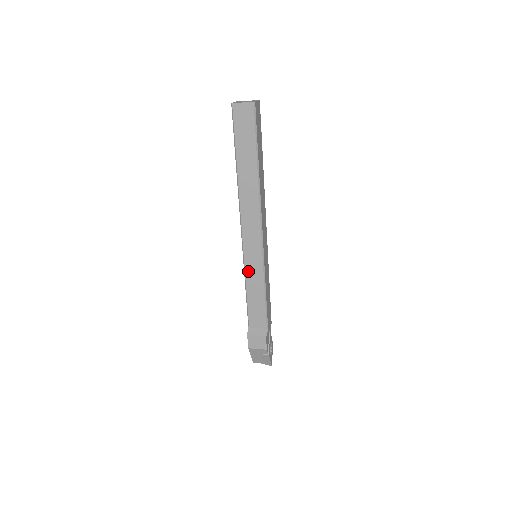
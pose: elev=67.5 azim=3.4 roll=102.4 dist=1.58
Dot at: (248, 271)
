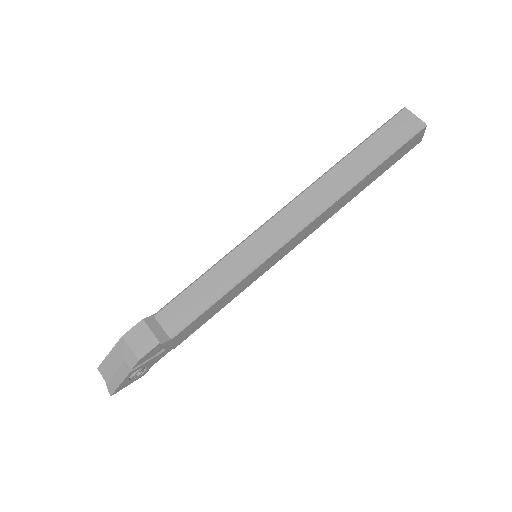
Dot at: (233, 256)
